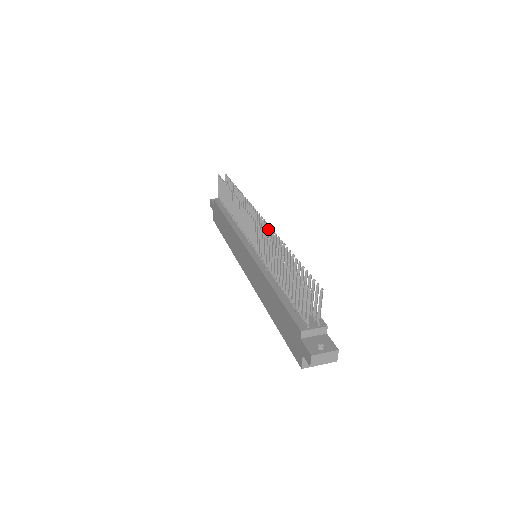
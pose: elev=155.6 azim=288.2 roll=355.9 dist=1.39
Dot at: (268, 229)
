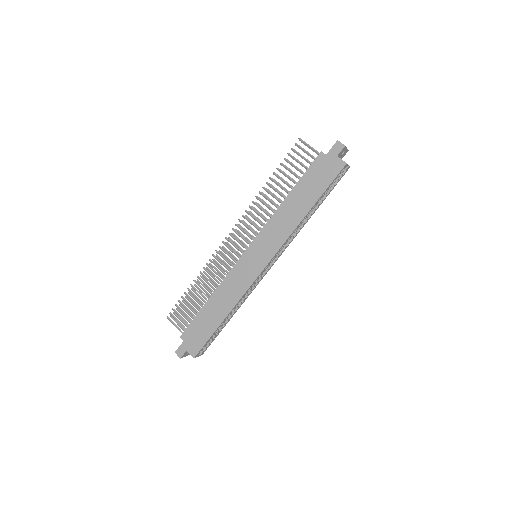
Dot at: (244, 221)
